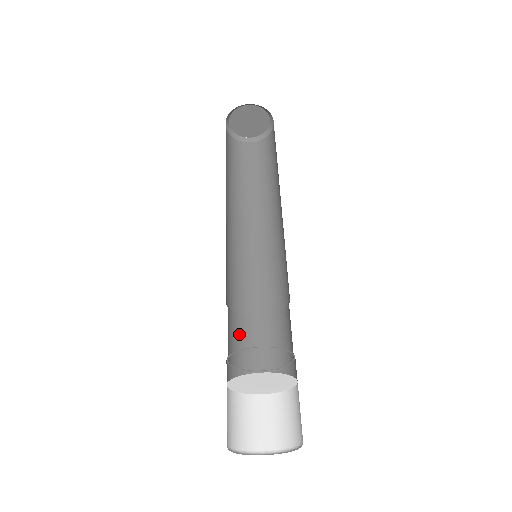
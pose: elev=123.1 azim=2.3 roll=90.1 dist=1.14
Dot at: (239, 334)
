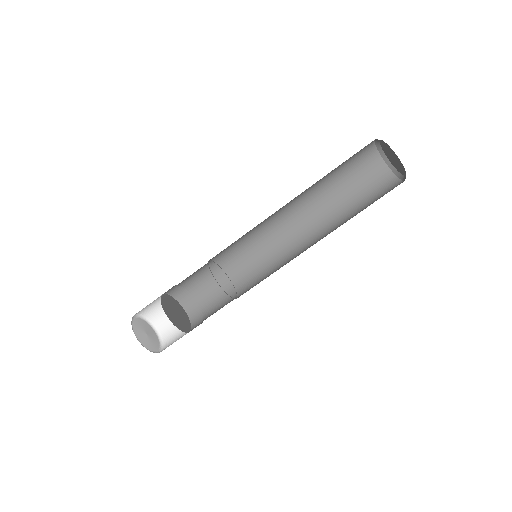
Dot at: (201, 272)
